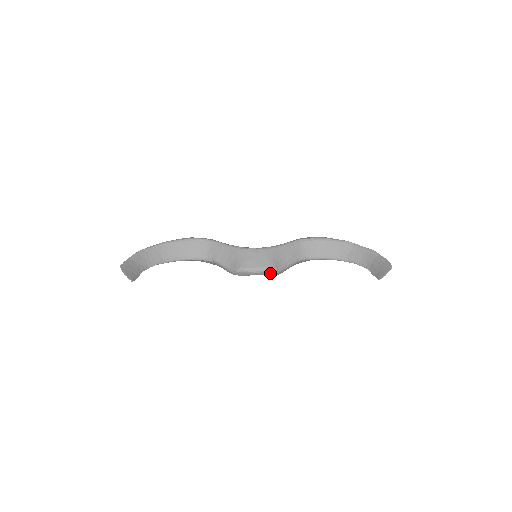
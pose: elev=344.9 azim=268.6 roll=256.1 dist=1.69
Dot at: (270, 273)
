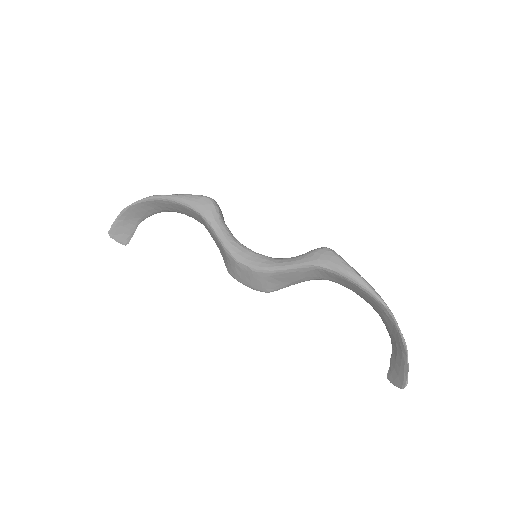
Dot at: occluded
